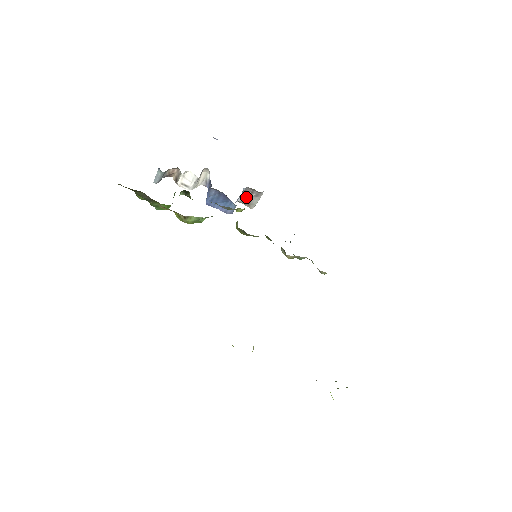
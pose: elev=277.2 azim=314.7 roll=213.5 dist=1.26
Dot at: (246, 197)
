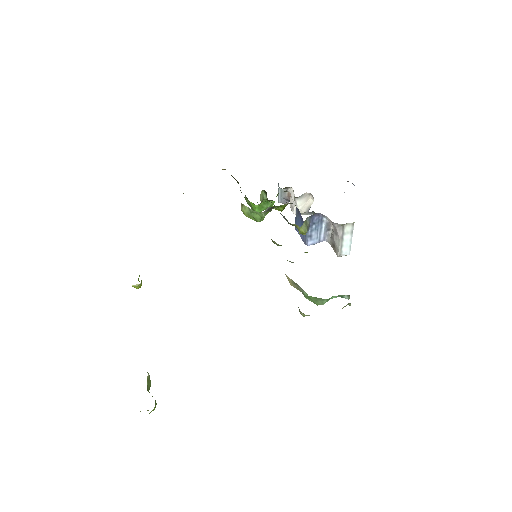
Dot at: (331, 235)
